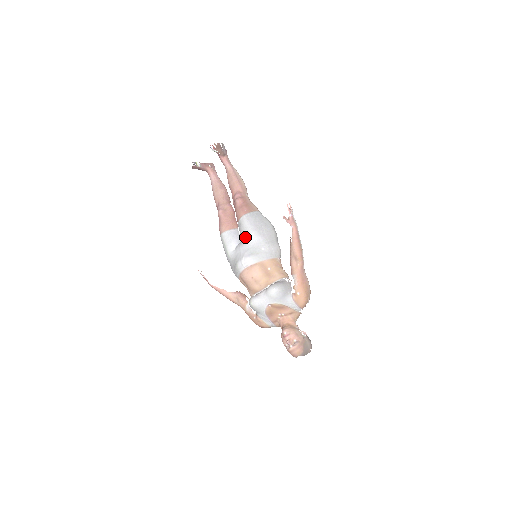
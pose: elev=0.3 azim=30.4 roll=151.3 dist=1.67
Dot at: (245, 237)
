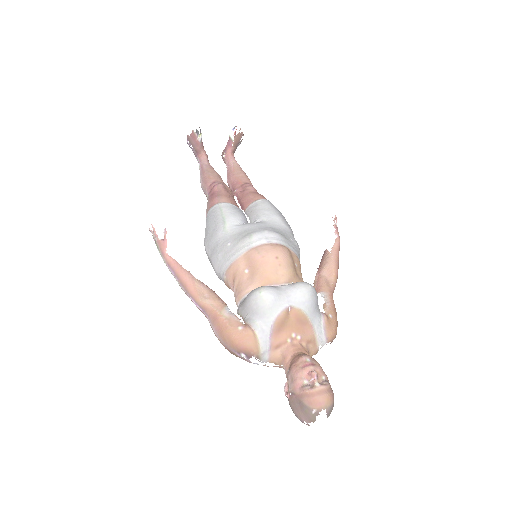
Dot at: (265, 217)
